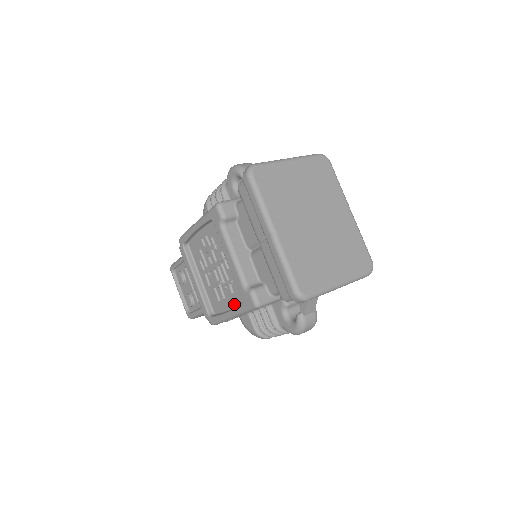
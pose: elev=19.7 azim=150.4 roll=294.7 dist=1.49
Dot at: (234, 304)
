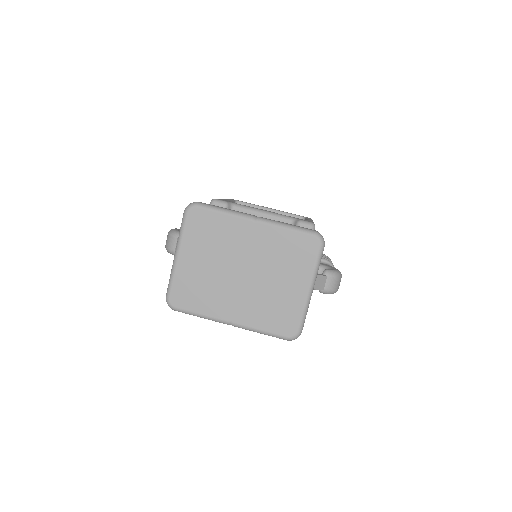
Dot at: occluded
